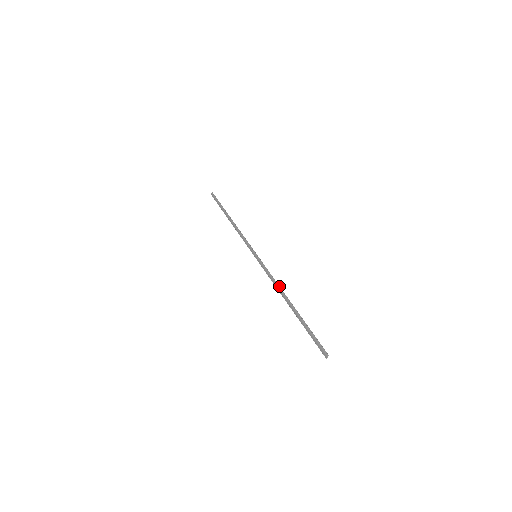
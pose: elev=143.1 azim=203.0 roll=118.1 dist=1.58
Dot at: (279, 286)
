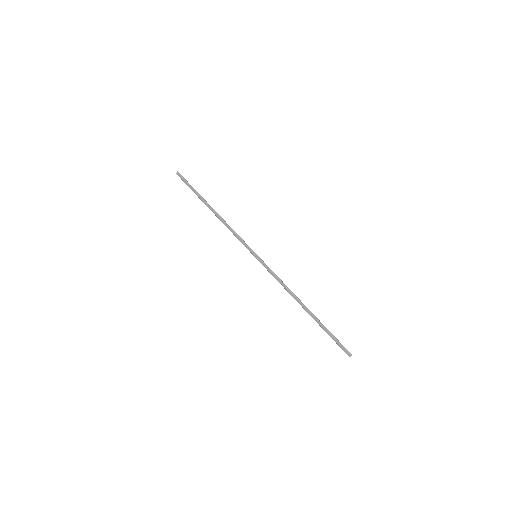
Dot at: (290, 290)
